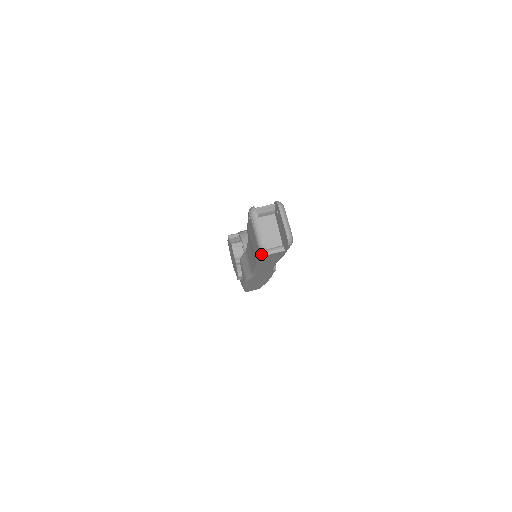
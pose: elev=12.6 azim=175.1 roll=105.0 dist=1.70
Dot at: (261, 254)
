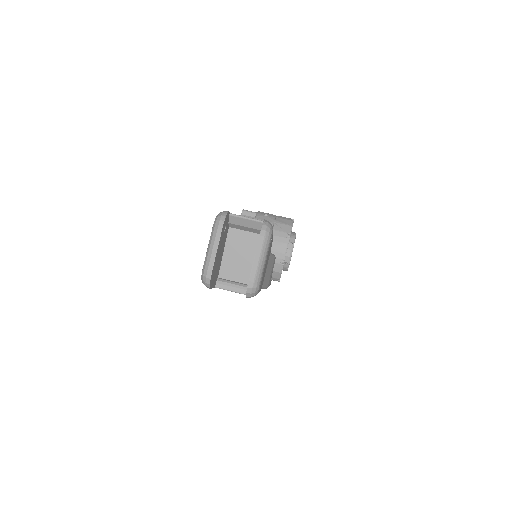
Dot at: occluded
